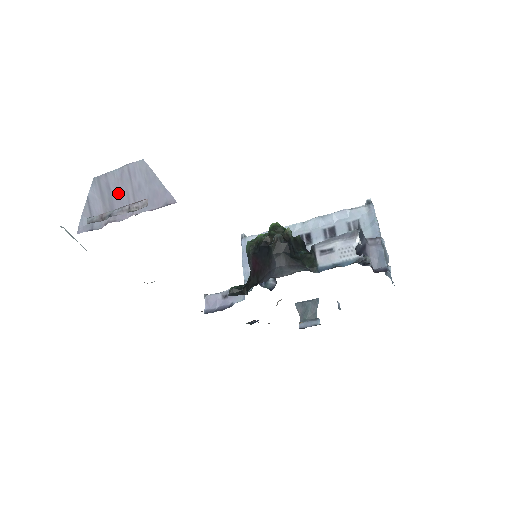
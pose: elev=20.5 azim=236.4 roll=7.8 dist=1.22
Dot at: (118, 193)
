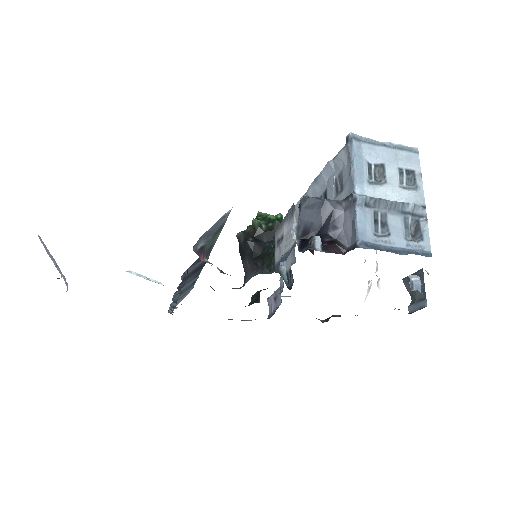
Dot at: occluded
